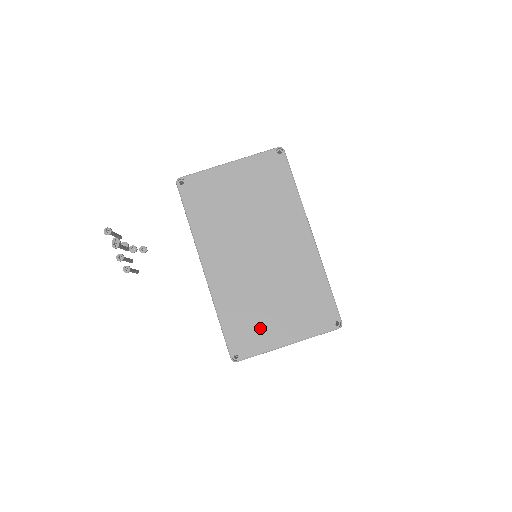
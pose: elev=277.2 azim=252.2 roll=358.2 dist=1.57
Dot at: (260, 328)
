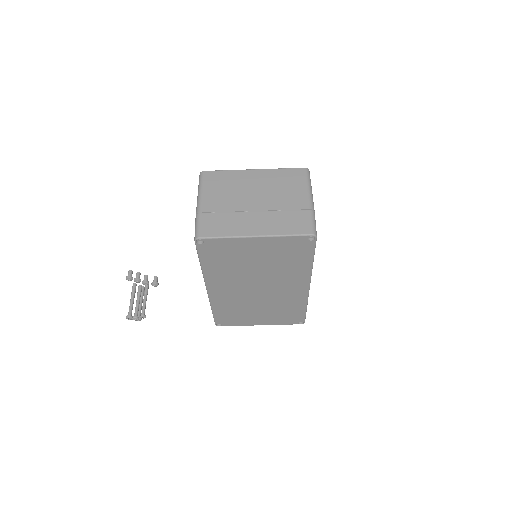
Dot at: (243, 318)
